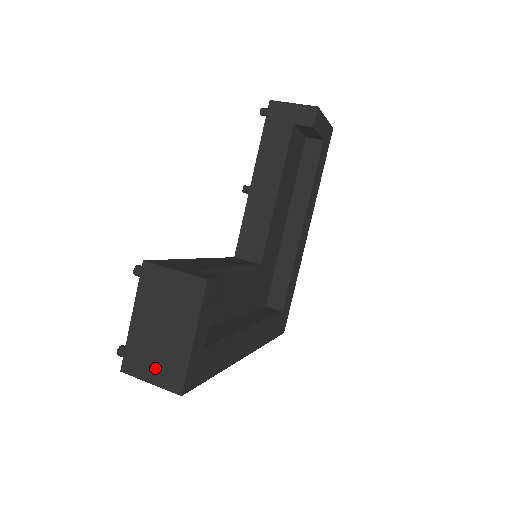
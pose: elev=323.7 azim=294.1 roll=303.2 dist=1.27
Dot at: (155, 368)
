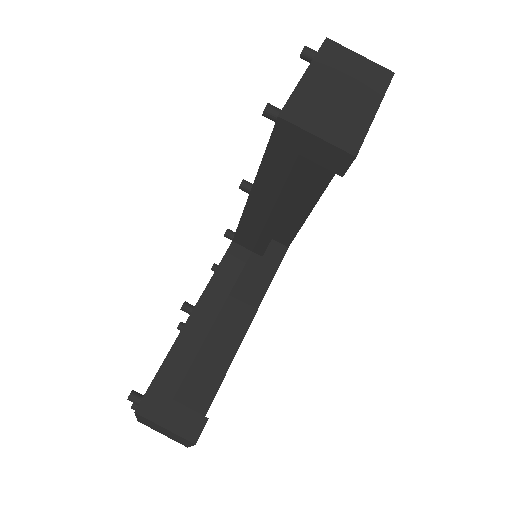
Dot at: occluded
